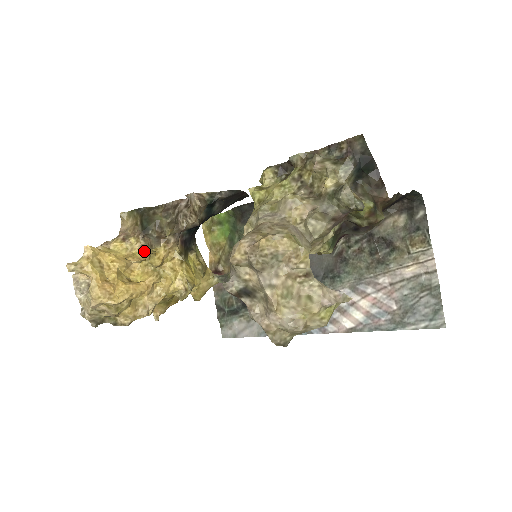
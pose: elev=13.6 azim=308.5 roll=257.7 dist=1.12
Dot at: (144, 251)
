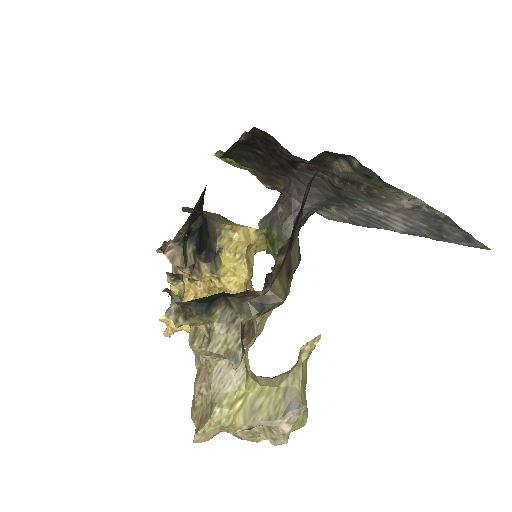
Dot at: occluded
